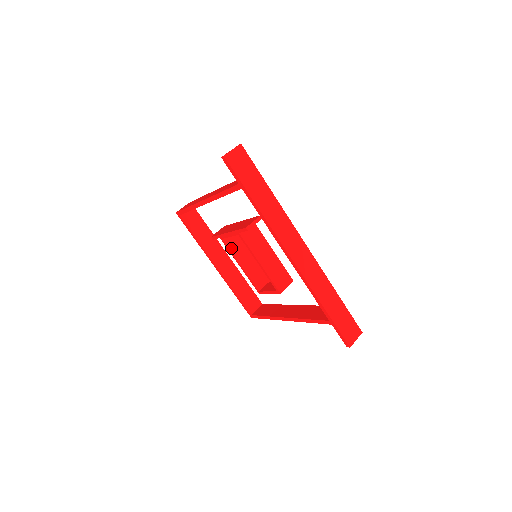
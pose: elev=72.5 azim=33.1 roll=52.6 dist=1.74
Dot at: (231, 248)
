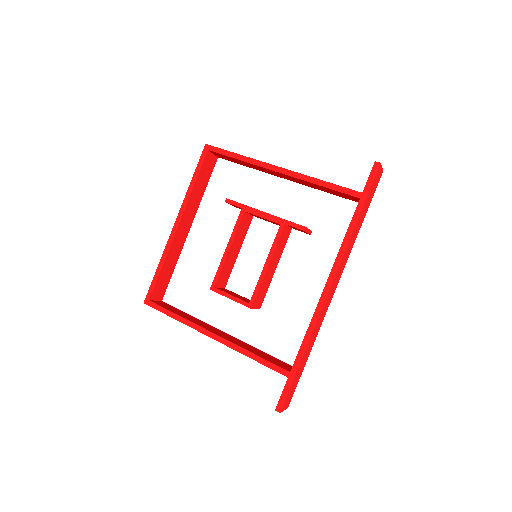
Dot at: (240, 226)
